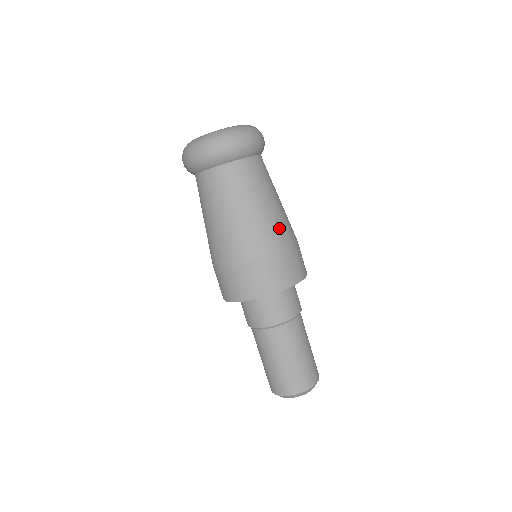
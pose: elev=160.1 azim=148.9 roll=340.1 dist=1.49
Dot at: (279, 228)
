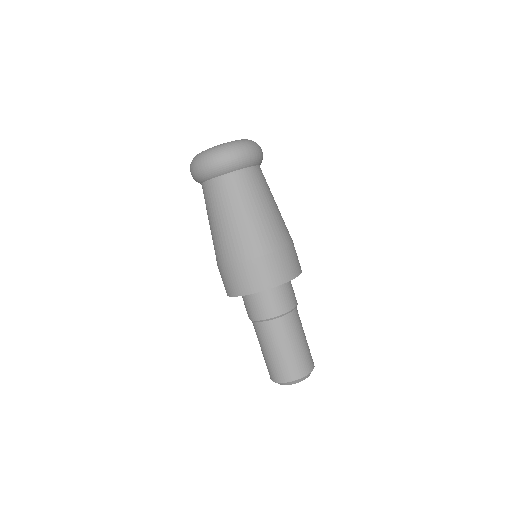
Dot at: (284, 226)
